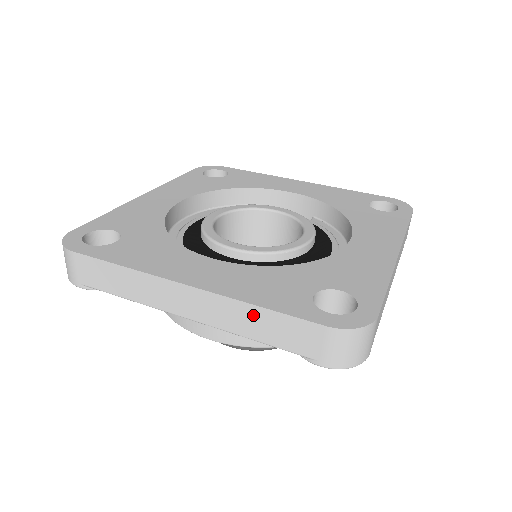
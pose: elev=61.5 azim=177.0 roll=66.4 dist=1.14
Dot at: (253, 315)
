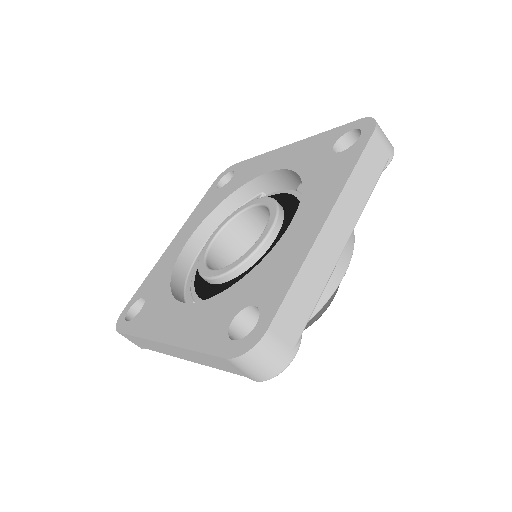
Dot at: (197, 355)
